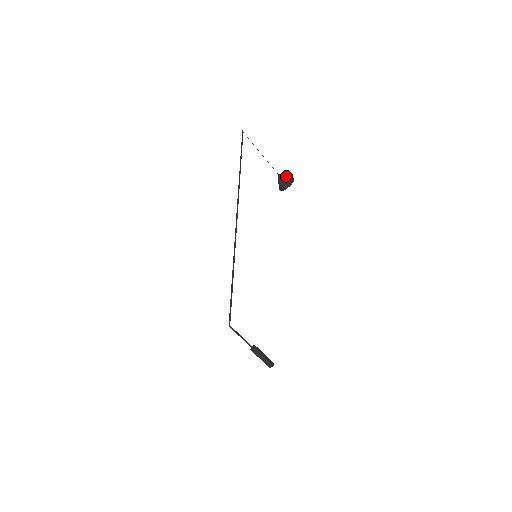
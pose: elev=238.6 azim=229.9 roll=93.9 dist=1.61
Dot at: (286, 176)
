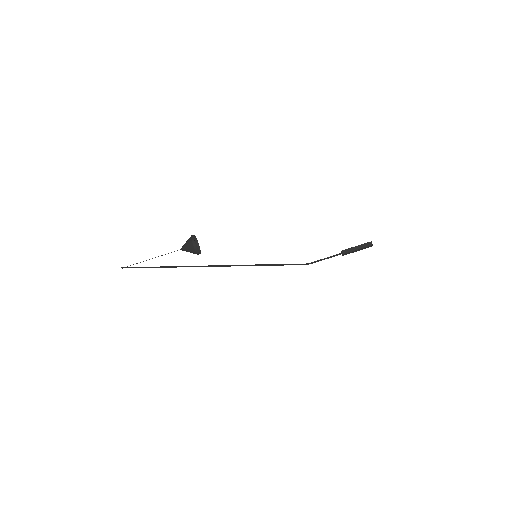
Dot at: (187, 246)
